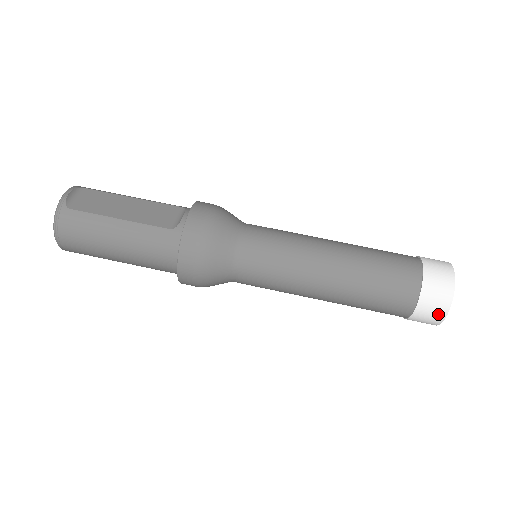
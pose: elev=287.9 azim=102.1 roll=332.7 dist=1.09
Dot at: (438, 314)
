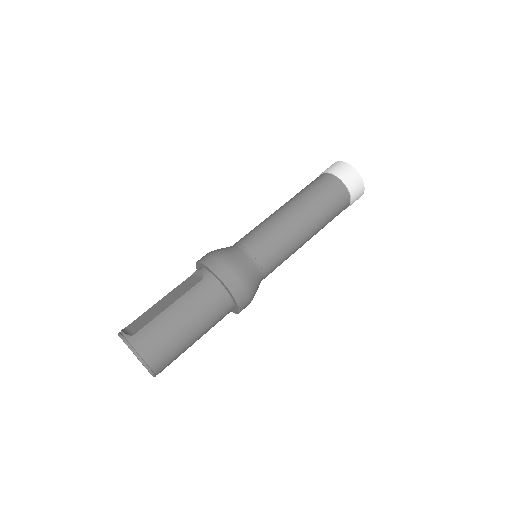
Dot at: (357, 180)
